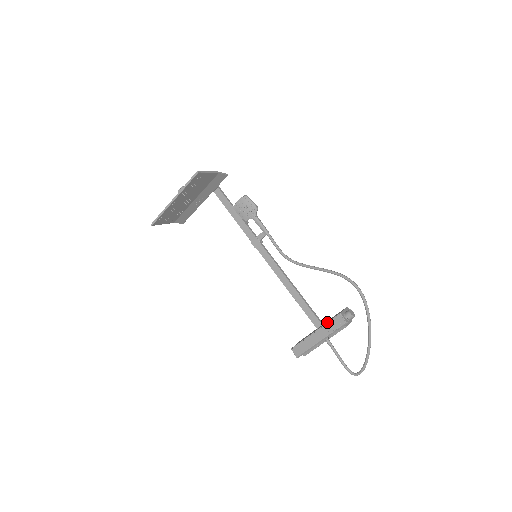
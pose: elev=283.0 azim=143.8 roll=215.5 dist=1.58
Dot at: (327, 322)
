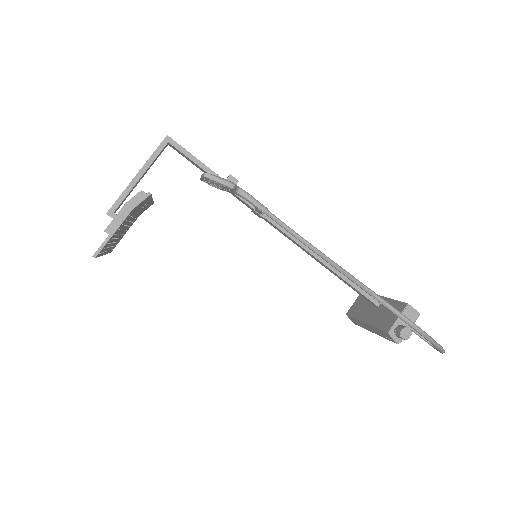
Dot at: (375, 328)
